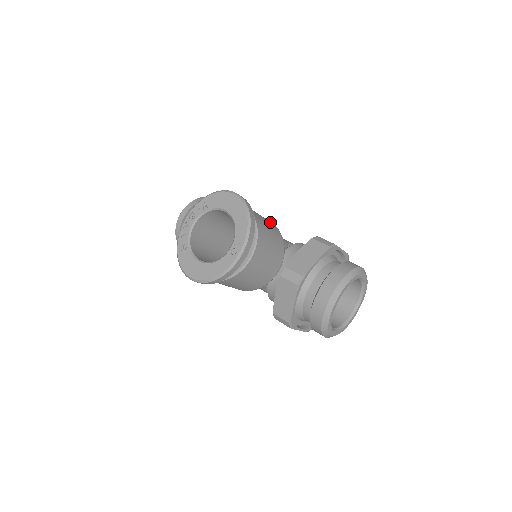
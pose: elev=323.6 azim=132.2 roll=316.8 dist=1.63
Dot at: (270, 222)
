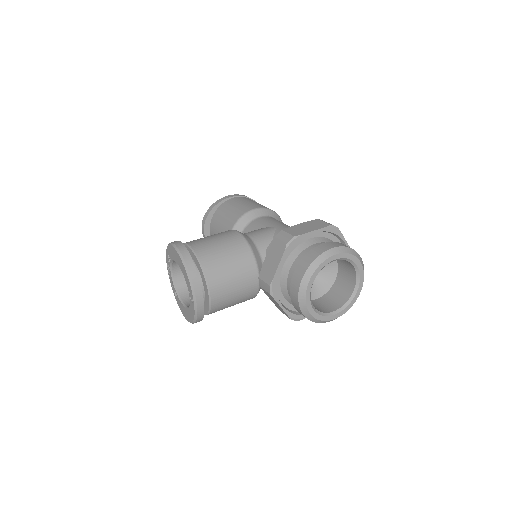
Dot at: (233, 239)
